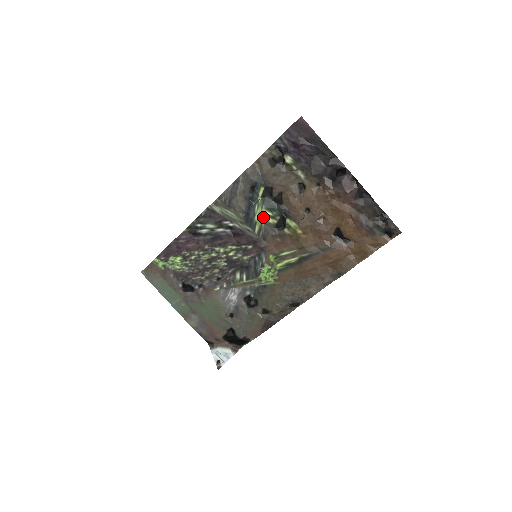
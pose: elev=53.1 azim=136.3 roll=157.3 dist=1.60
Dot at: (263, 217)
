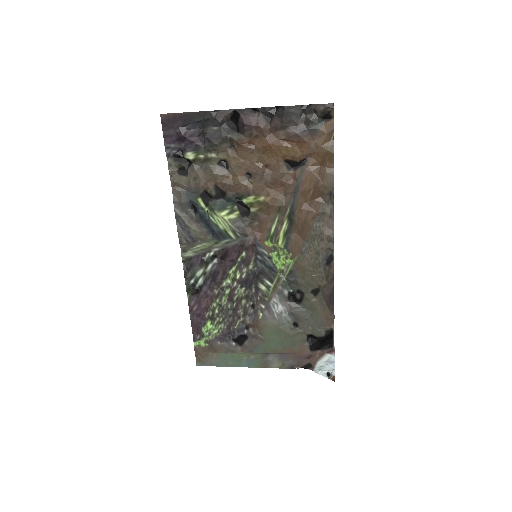
Dot at: (225, 220)
